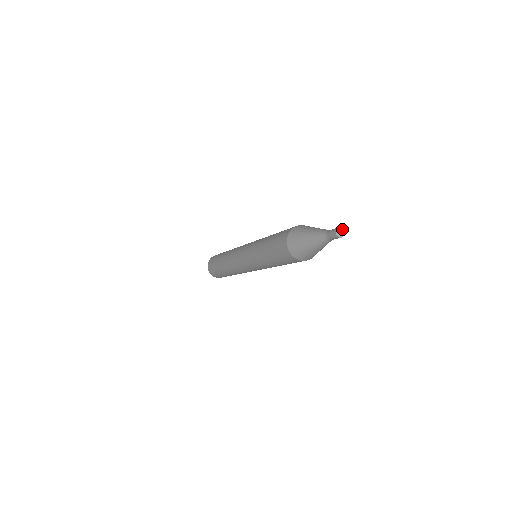
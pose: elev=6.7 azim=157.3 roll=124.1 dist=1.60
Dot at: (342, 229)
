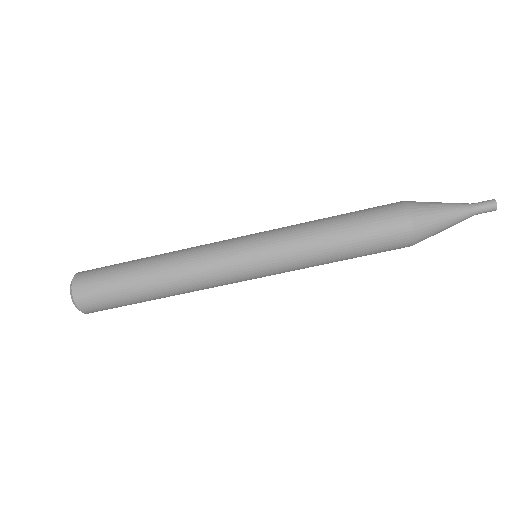
Dot at: occluded
